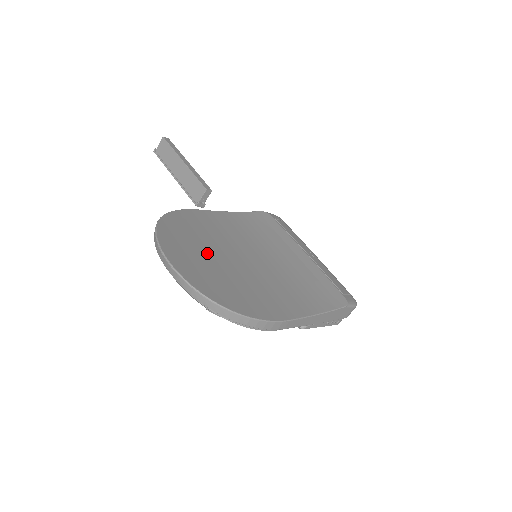
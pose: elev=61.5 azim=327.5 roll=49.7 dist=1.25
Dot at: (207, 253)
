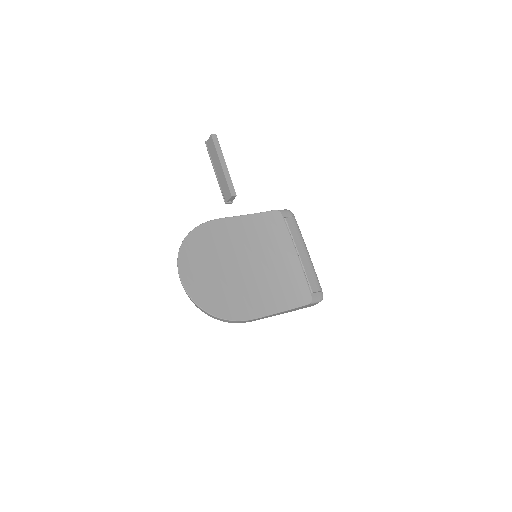
Dot at: (212, 265)
